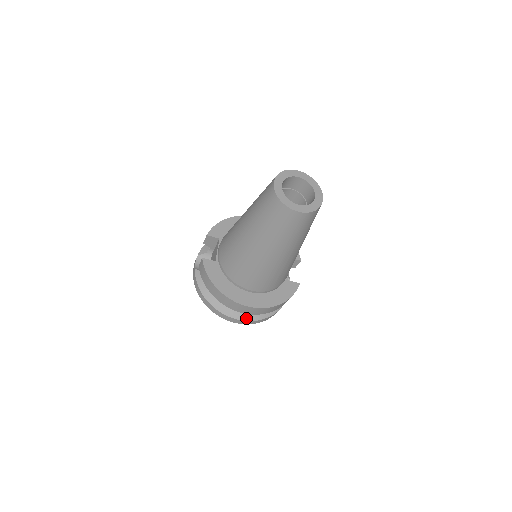
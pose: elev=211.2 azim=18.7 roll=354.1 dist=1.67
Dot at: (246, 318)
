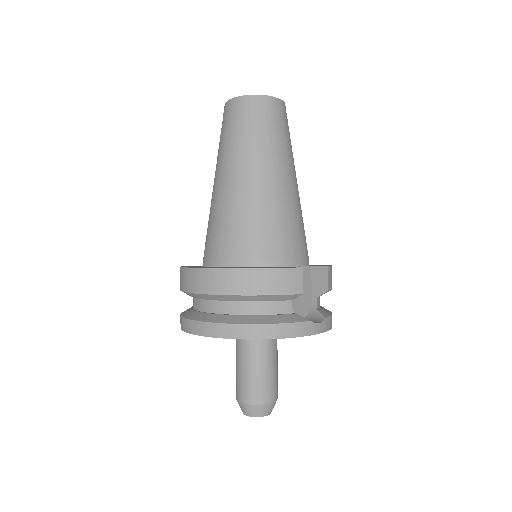
Dot at: (211, 319)
